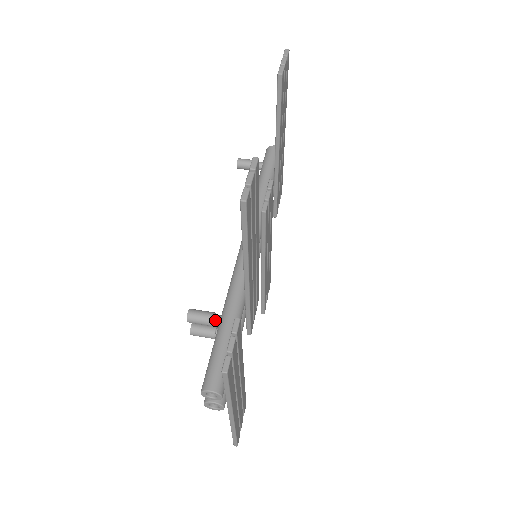
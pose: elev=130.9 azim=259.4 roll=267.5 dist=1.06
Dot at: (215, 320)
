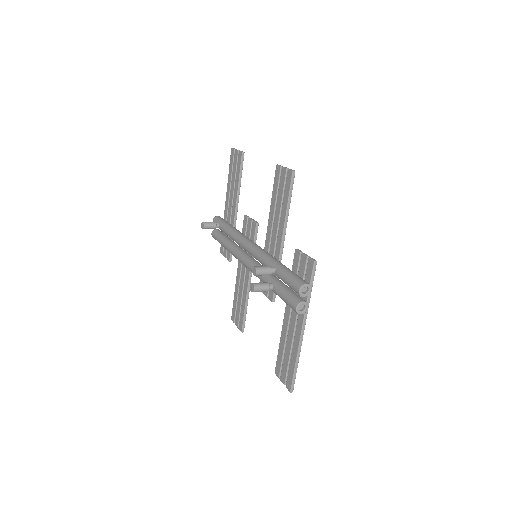
Dot at: (272, 268)
